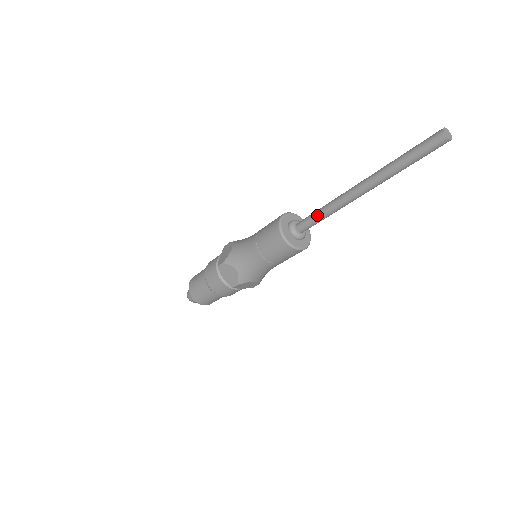
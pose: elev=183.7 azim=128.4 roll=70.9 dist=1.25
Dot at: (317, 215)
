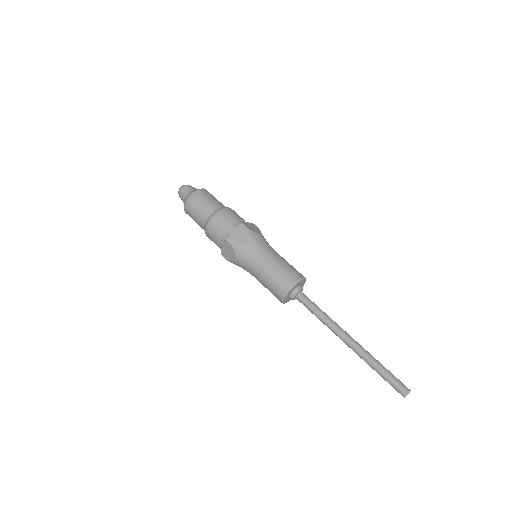
Dot at: (315, 313)
